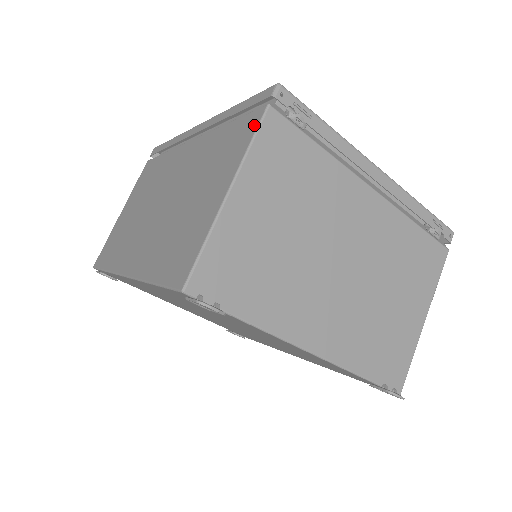
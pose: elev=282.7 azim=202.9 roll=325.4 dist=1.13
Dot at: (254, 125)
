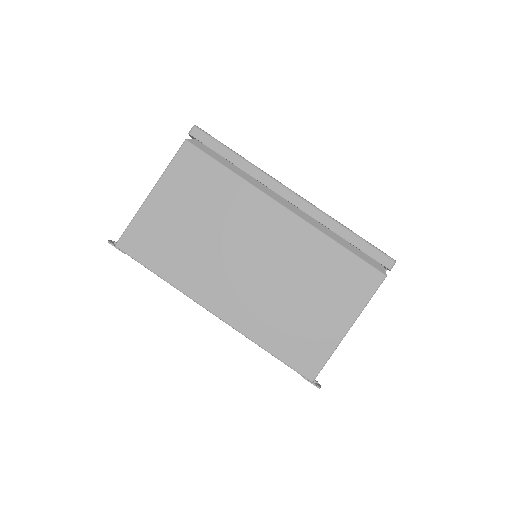
Dot at: (374, 285)
